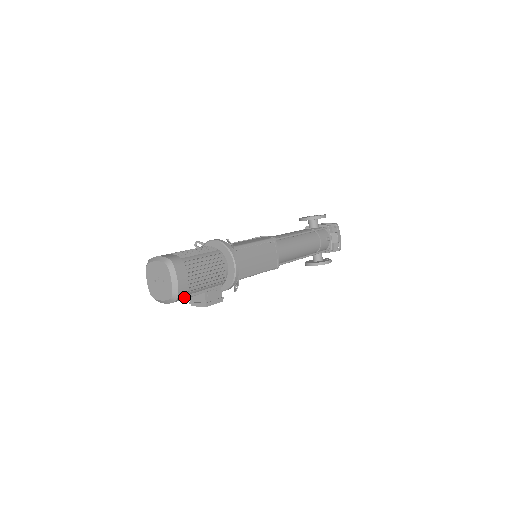
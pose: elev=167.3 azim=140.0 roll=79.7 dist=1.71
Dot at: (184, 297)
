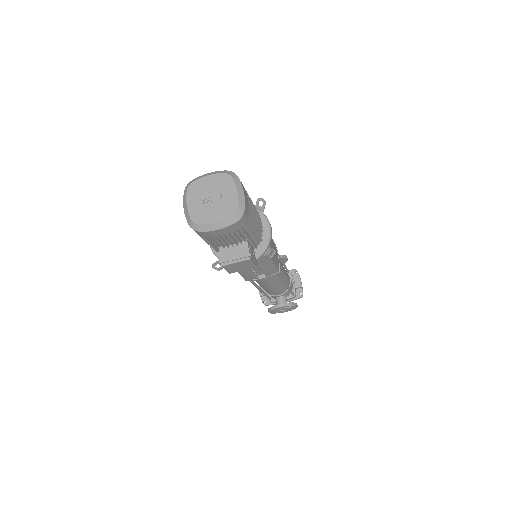
Dot at: (243, 223)
